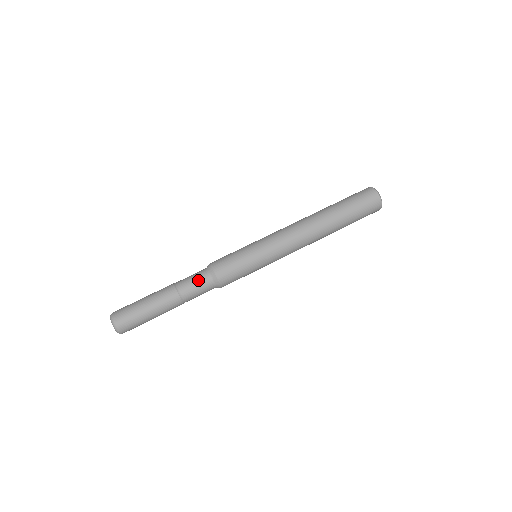
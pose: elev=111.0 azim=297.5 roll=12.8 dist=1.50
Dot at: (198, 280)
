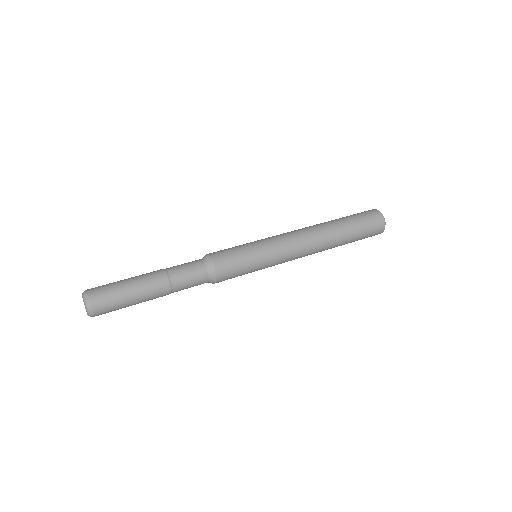
Dot at: (194, 272)
